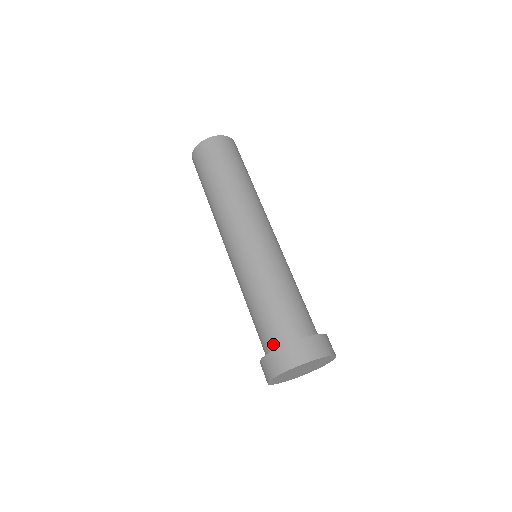
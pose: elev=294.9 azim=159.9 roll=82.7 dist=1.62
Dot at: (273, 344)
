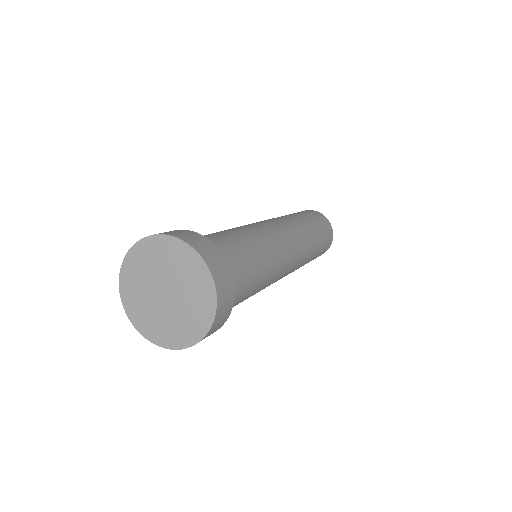
Dot at: occluded
